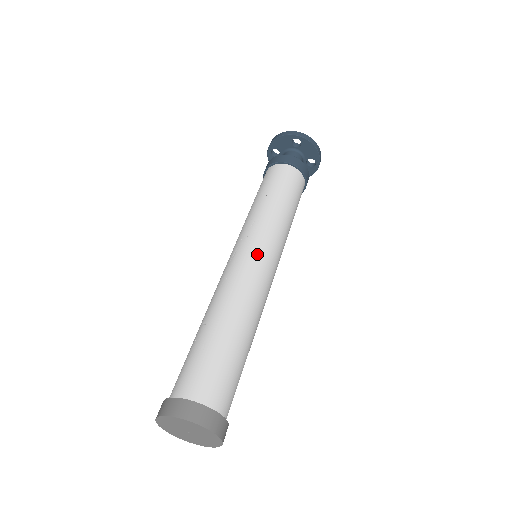
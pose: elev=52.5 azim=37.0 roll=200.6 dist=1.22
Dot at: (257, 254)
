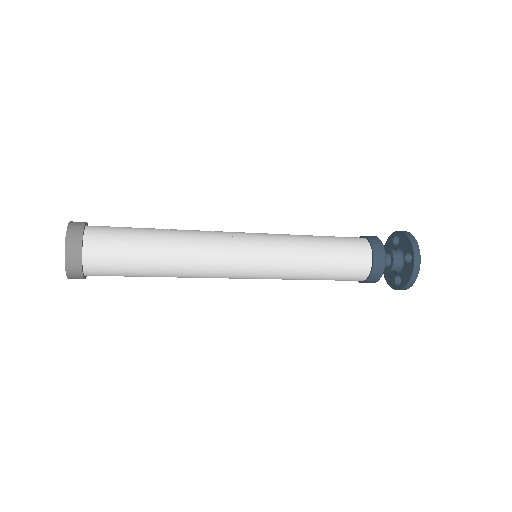
Dot at: (246, 256)
